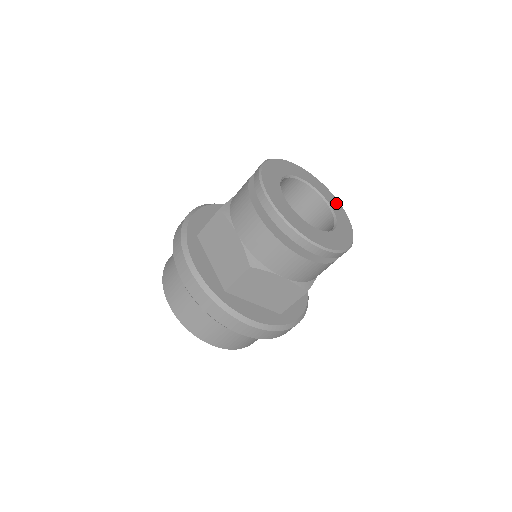
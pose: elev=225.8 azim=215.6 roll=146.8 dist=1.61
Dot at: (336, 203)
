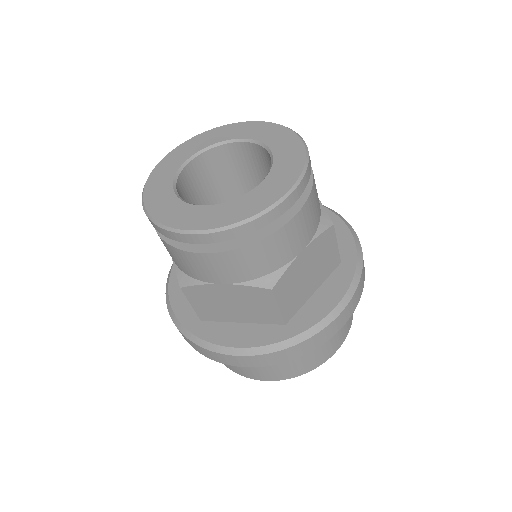
Dot at: (236, 128)
